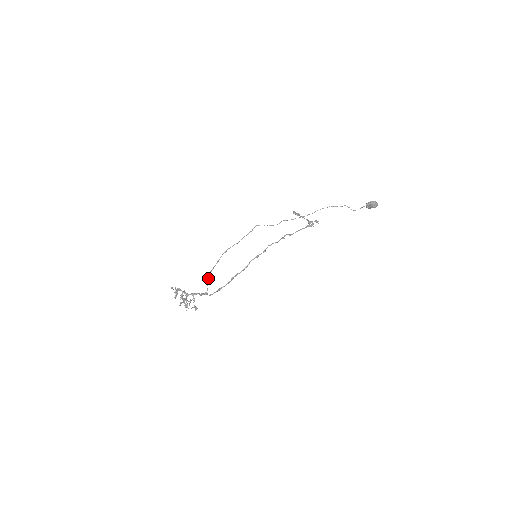
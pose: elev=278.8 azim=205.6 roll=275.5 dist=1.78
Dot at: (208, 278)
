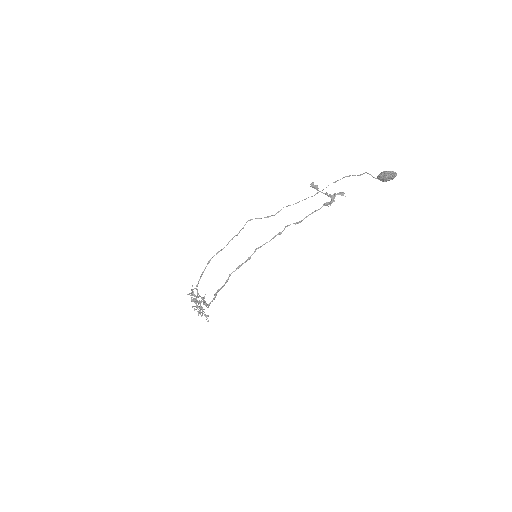
Dot at: (197, 292)
